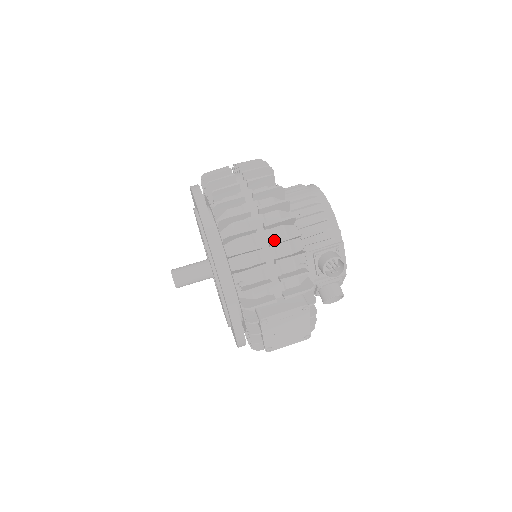
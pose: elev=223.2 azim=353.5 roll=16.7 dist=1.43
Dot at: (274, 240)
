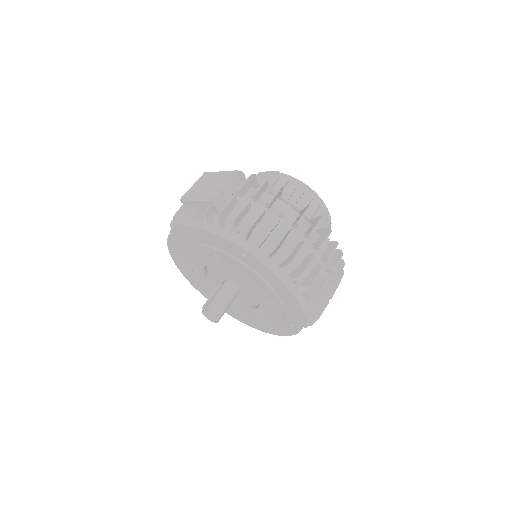
Dot at: occluded
